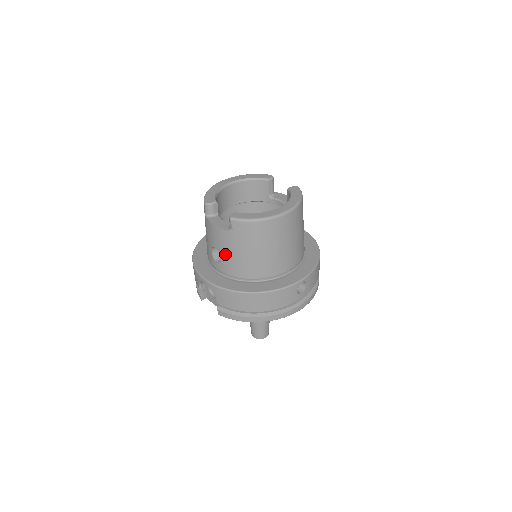
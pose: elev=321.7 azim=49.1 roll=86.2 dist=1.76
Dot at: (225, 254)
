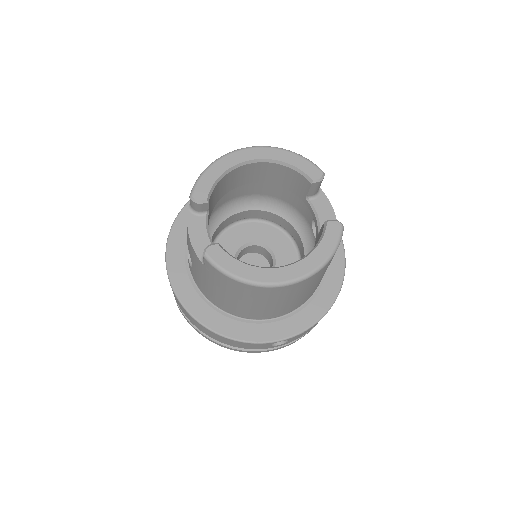
Dot at: (195, 270)
